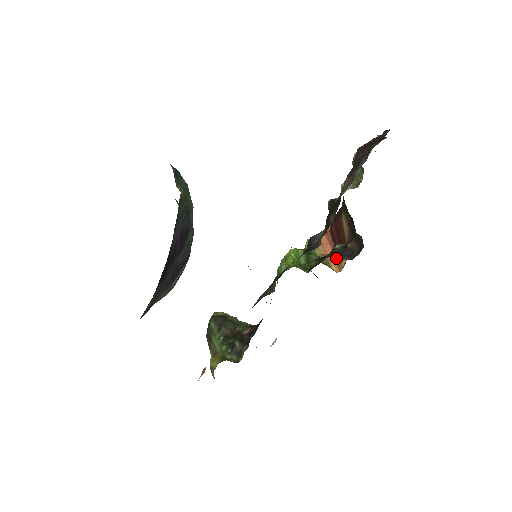
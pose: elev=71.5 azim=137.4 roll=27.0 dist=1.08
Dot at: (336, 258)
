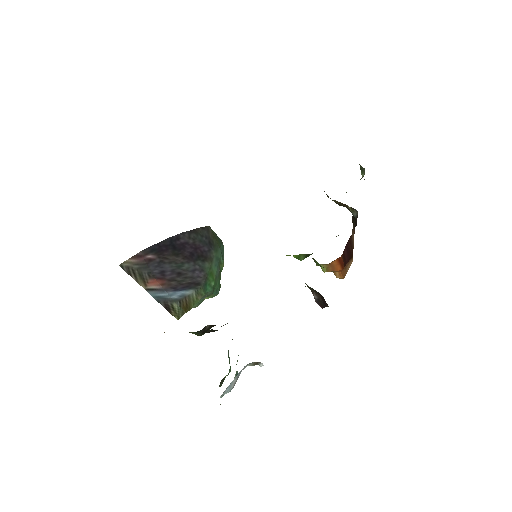
Dot at: occluded
